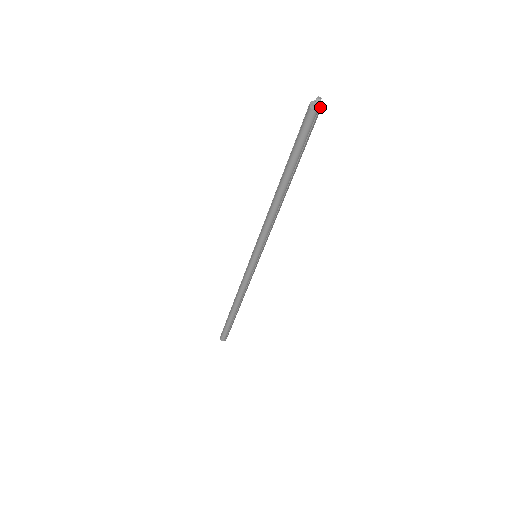
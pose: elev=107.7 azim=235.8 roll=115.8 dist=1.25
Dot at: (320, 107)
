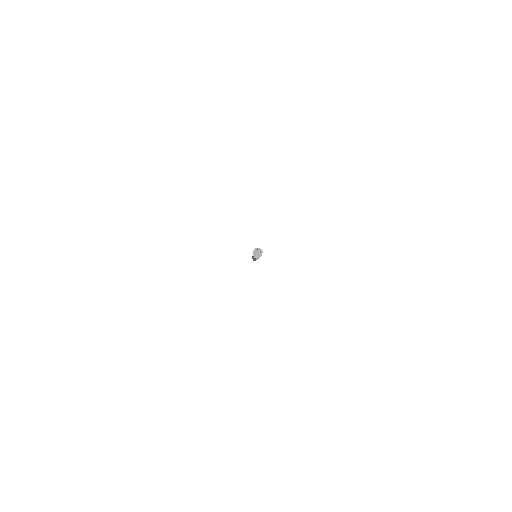
Dot at: (261, 255)
